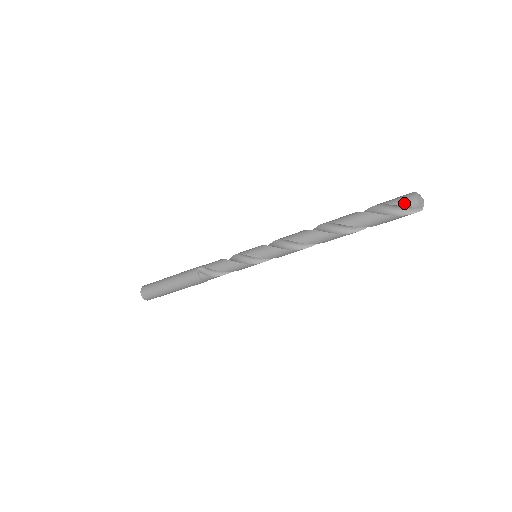
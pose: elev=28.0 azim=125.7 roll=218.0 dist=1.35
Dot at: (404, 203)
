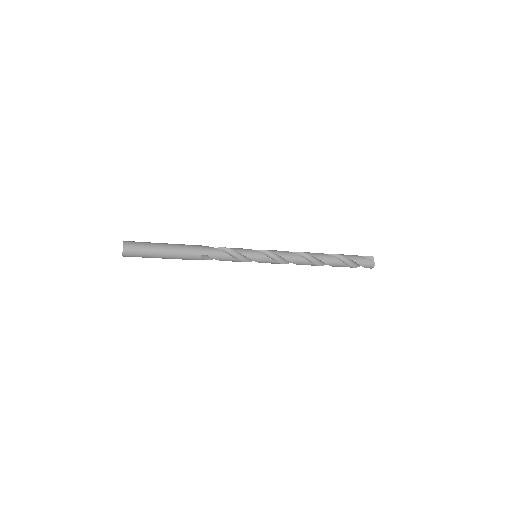
Dot at: (367, 267)
